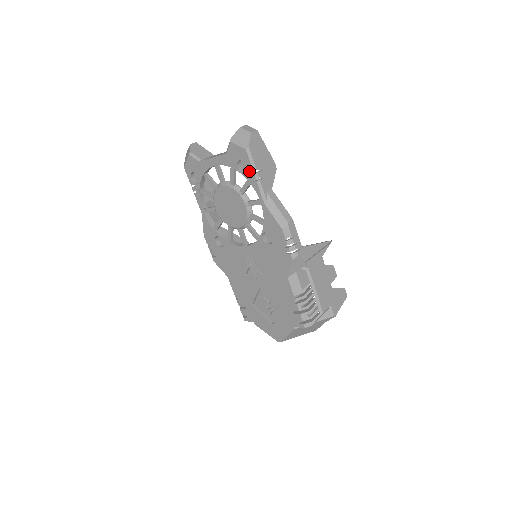
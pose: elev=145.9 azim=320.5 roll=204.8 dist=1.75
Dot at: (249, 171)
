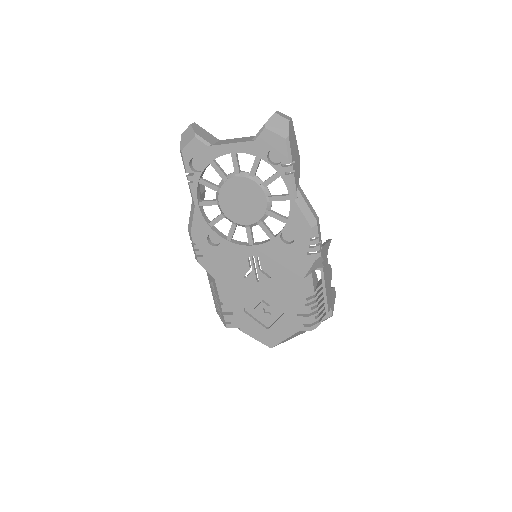
Dot at: (283, 163)
